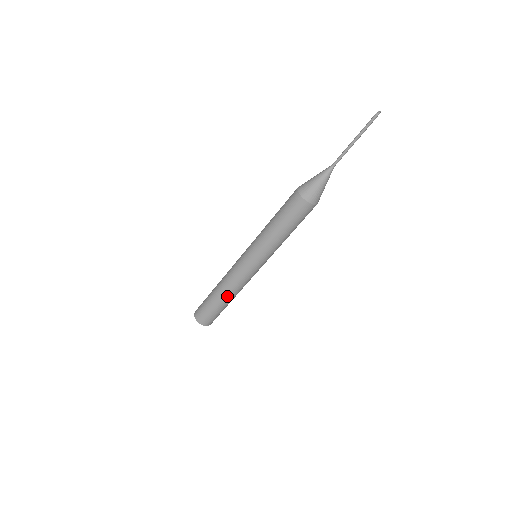
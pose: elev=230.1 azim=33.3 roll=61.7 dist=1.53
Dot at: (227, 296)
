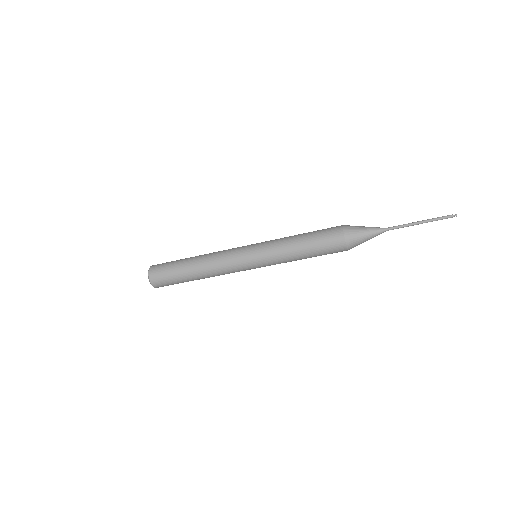
Dot at: occluded
